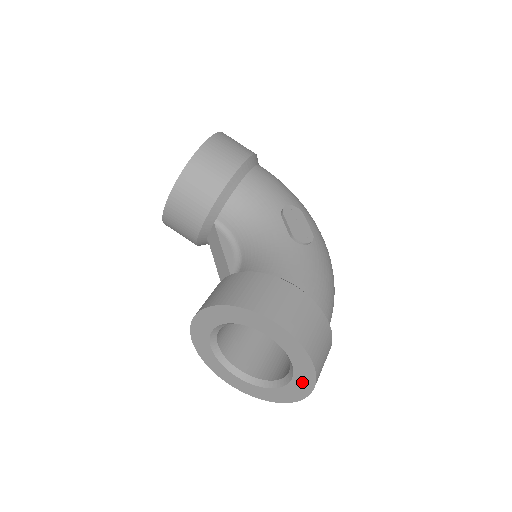
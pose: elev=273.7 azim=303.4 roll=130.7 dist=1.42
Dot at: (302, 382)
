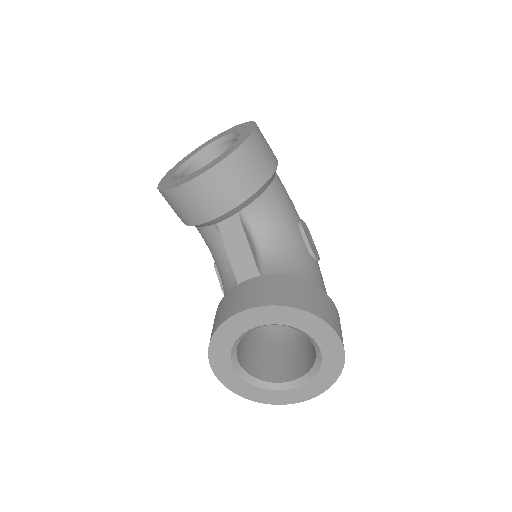
Dot at: (313, 388)
